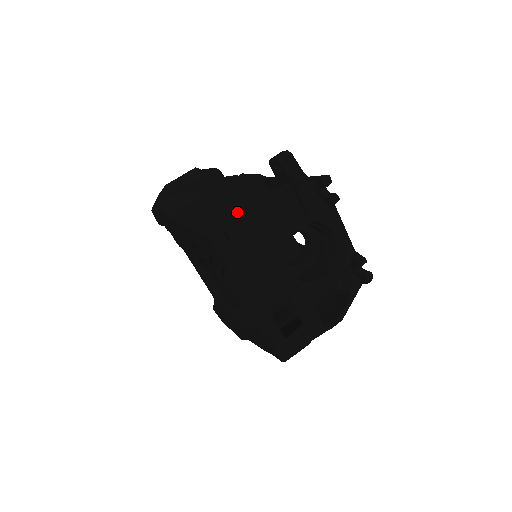
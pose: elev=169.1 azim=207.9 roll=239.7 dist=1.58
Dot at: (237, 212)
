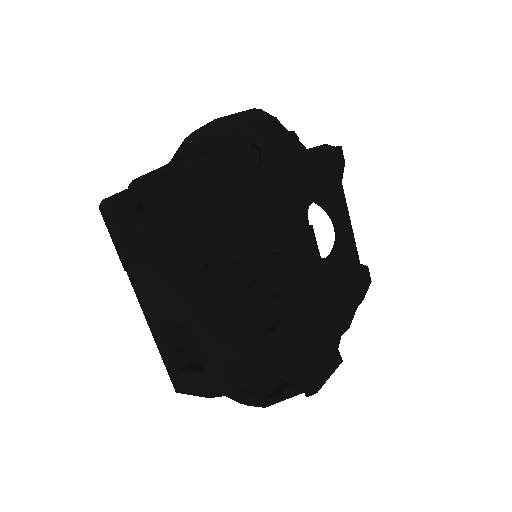
Dot at: (133, 194)
